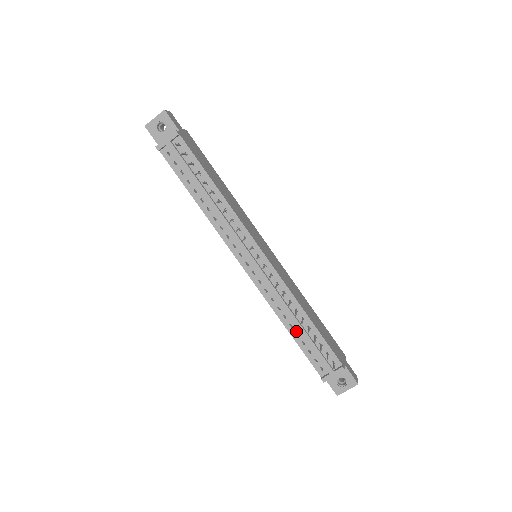
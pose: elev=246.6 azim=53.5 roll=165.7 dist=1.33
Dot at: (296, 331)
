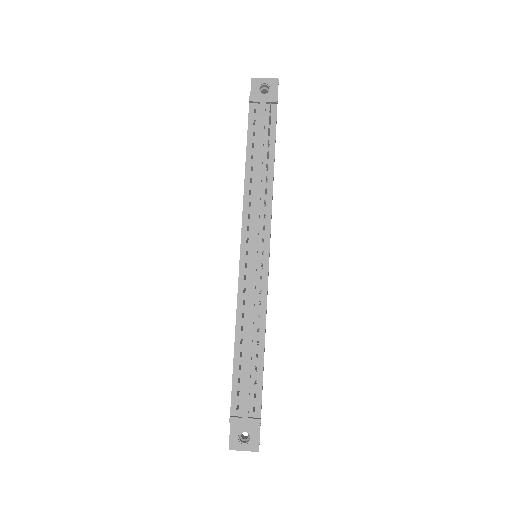
Dot at: (242, 350)
